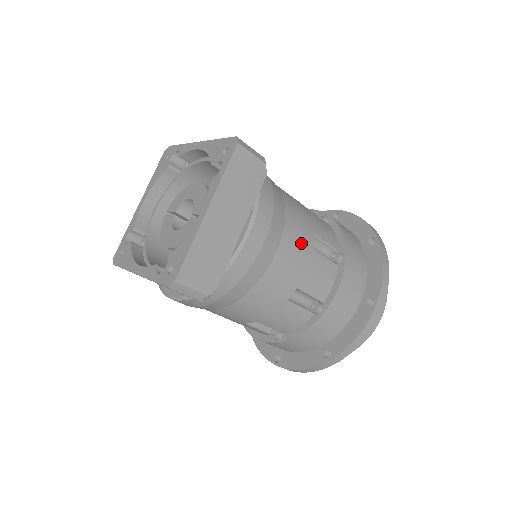
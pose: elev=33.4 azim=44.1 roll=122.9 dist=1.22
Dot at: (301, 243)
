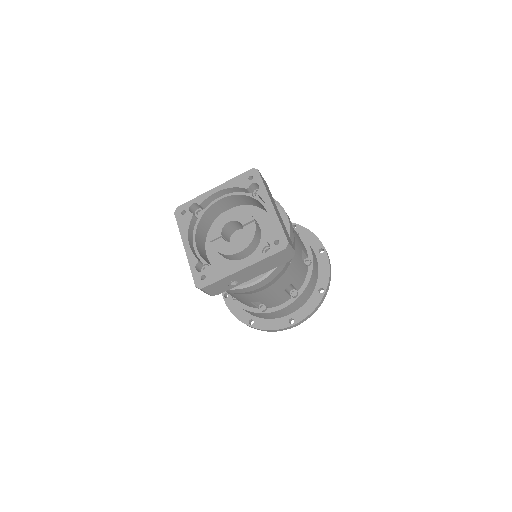
Dot at: occluded
